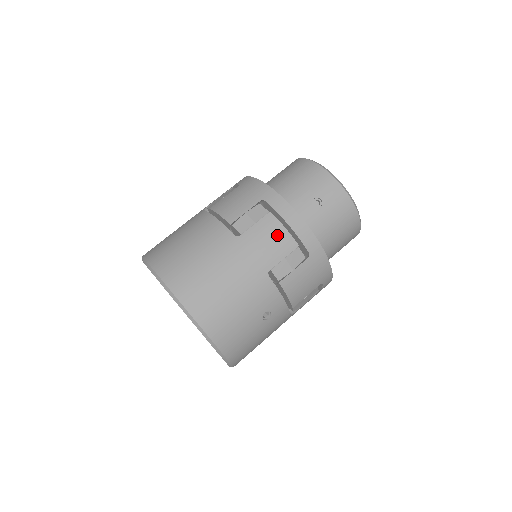
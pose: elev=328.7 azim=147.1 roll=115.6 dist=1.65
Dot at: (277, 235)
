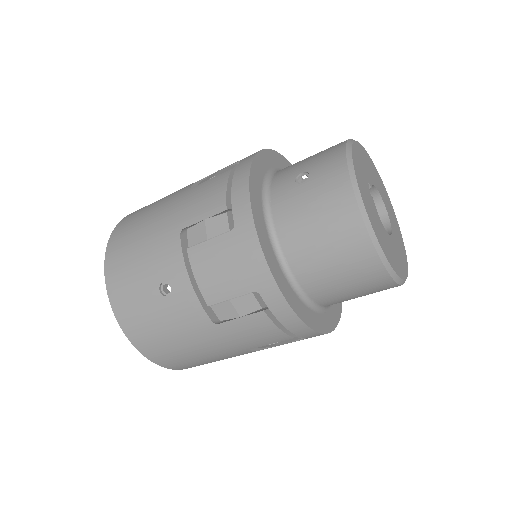
Dot at: (215, 191)
